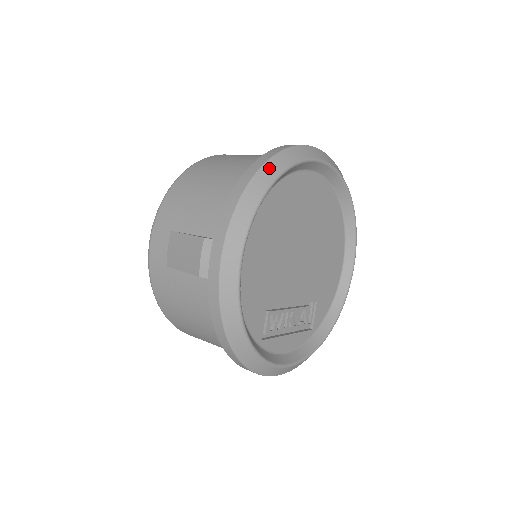
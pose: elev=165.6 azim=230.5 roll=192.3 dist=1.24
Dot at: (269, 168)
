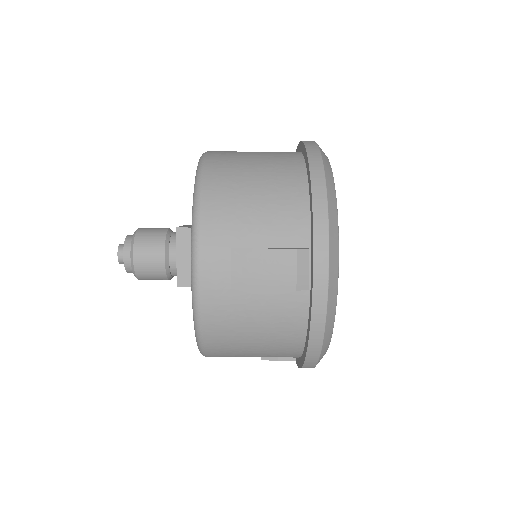
Dot at: (327, 169)
